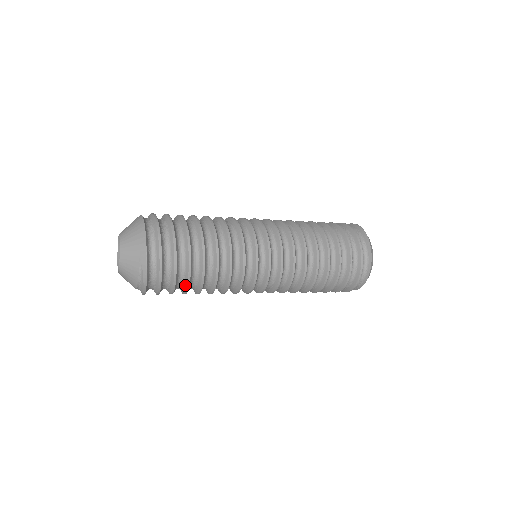
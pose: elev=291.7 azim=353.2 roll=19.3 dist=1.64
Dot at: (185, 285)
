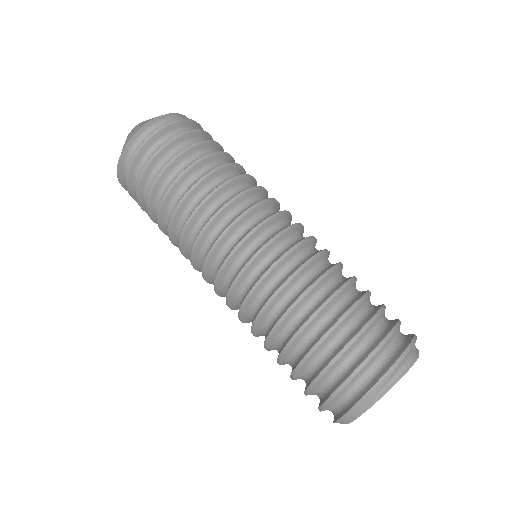
Dot at: occluded
